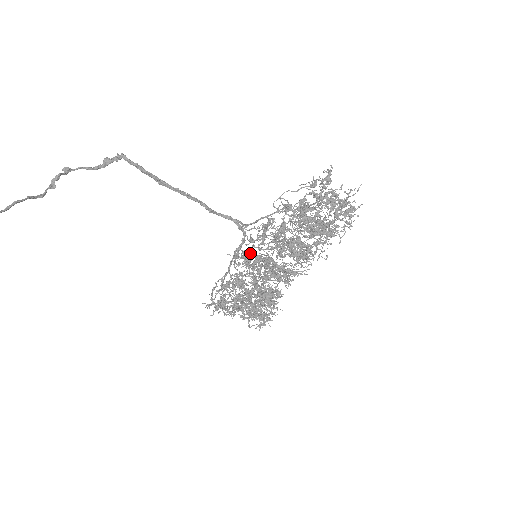
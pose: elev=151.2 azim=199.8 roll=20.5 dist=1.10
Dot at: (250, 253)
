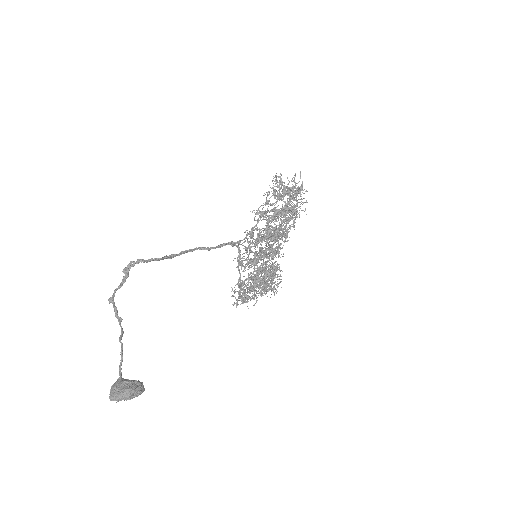
Dot at: (242, 254)
